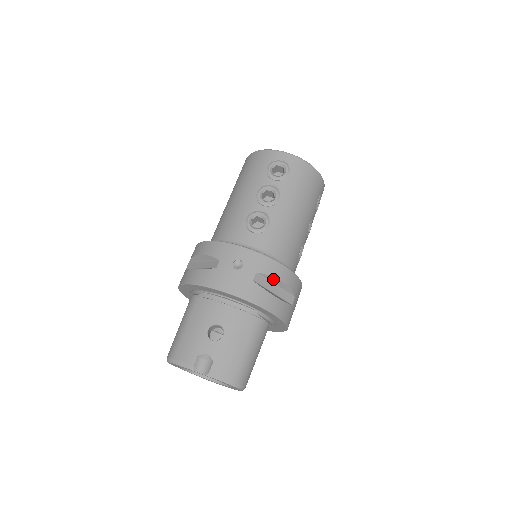
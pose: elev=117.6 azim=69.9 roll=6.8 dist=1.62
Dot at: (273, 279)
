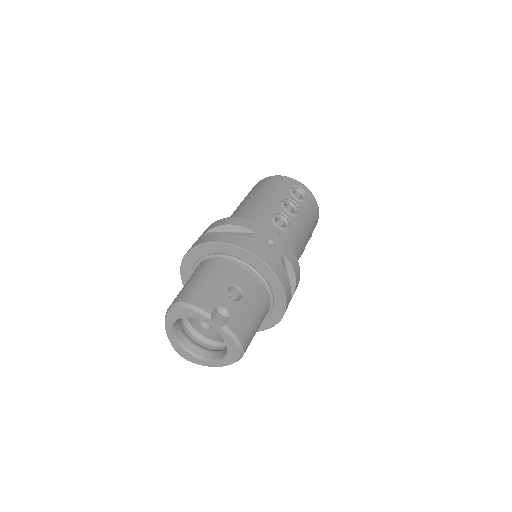
Dot at: (290, 269)
